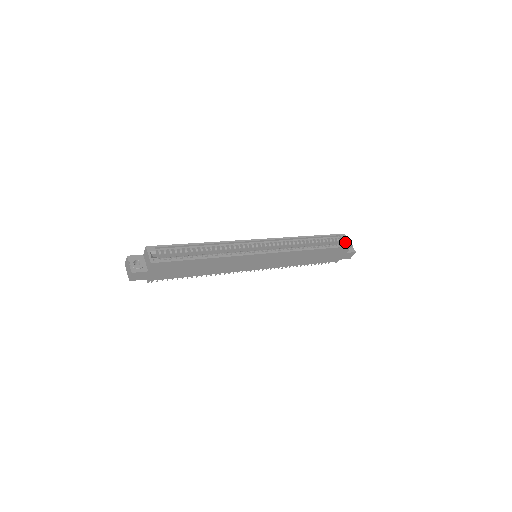
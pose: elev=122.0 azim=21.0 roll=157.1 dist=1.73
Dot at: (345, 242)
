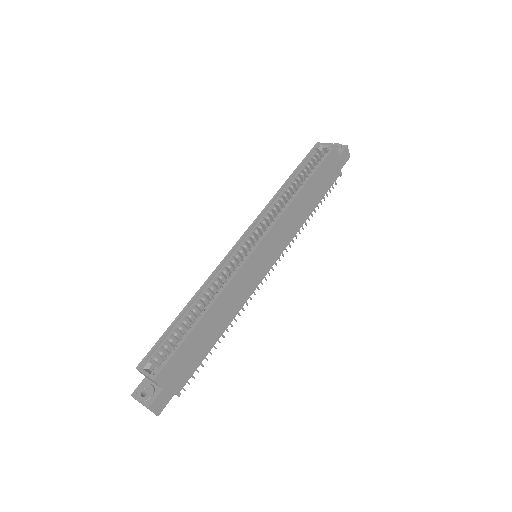
Dot at: (326, 148)
